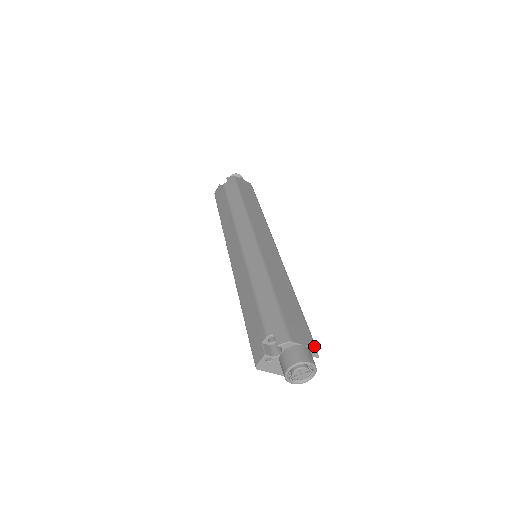
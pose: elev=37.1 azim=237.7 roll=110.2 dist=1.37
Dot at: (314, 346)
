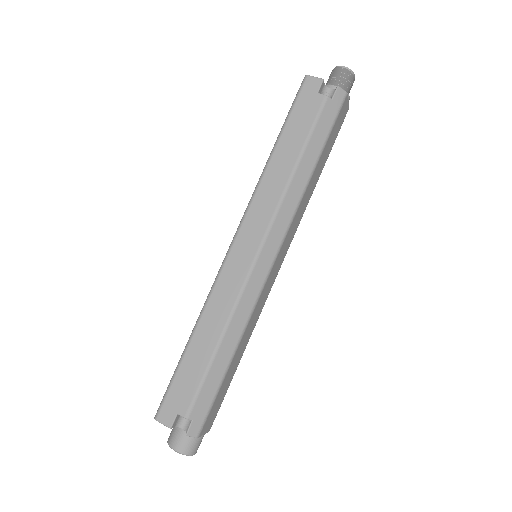
Dot at: occluded
